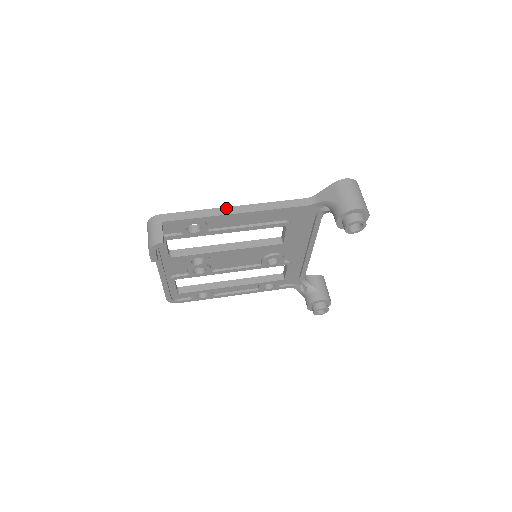
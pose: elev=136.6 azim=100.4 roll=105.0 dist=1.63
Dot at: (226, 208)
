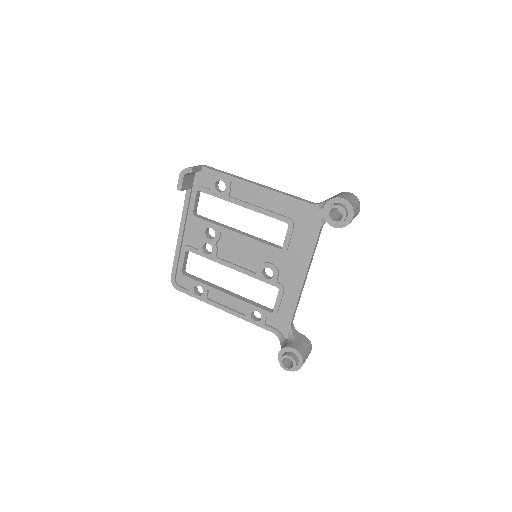
Dot at: (250, 181)
